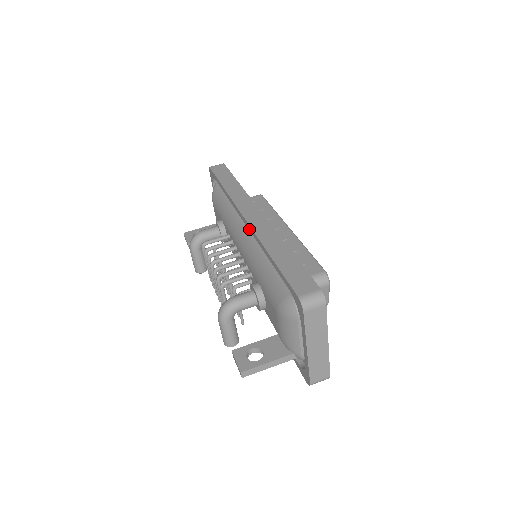
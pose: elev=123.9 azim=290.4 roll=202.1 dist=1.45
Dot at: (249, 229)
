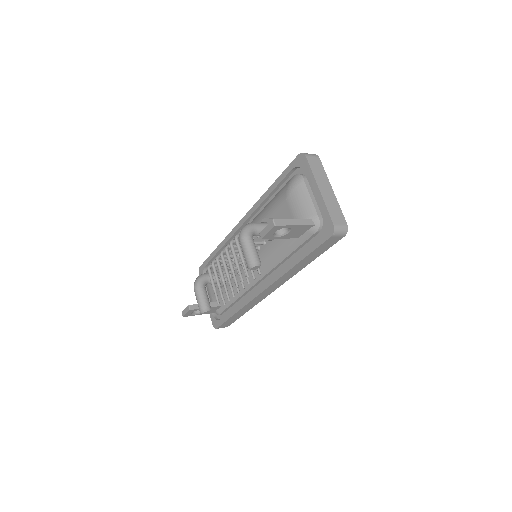
Dot at: (248, 217)
